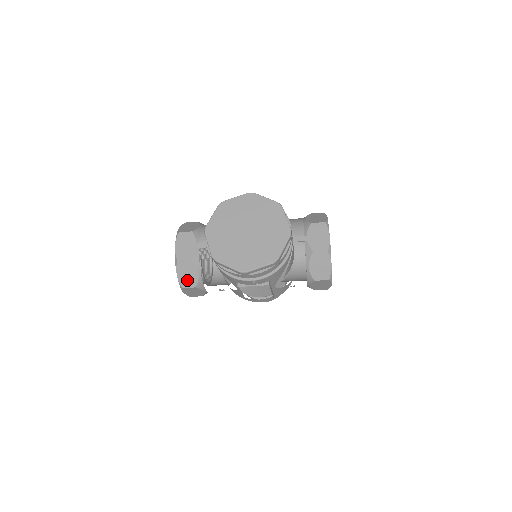
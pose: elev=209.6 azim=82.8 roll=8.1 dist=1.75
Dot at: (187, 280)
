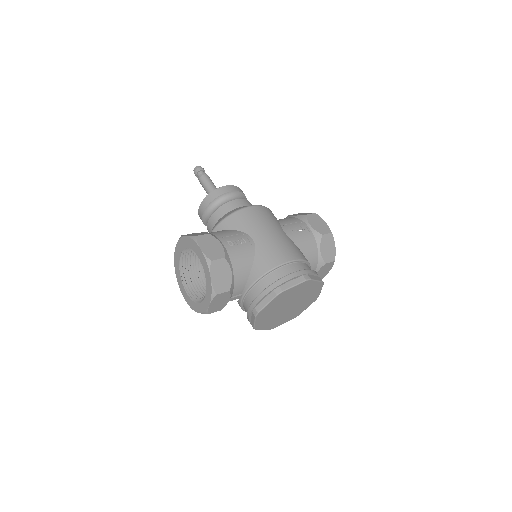
Dot at: occluded
